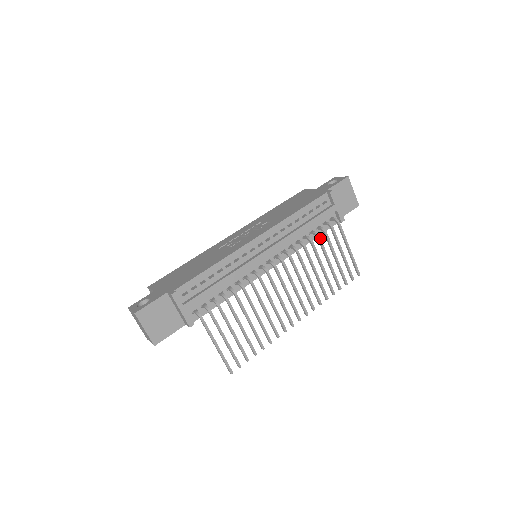
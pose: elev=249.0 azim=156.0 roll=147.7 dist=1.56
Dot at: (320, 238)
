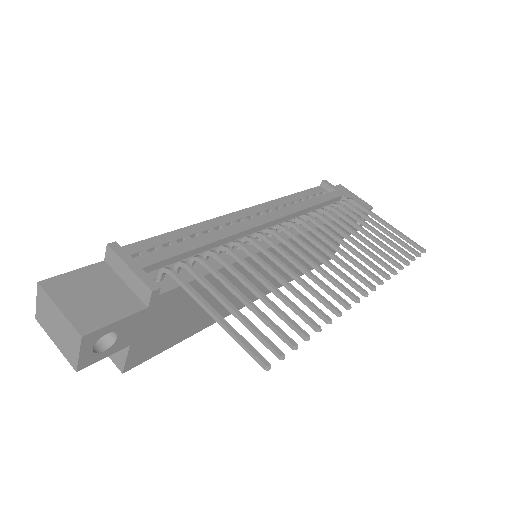
Dot at: (335, 208)
